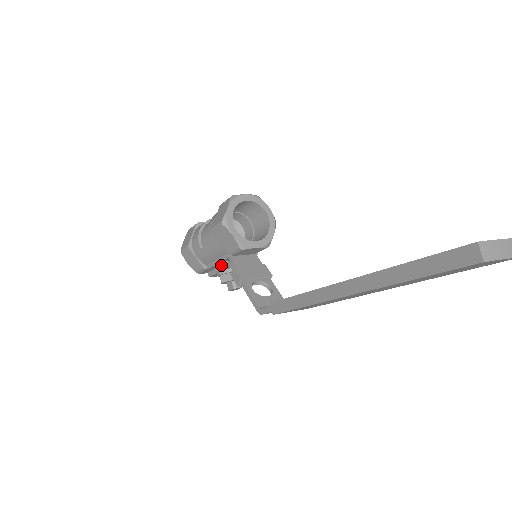
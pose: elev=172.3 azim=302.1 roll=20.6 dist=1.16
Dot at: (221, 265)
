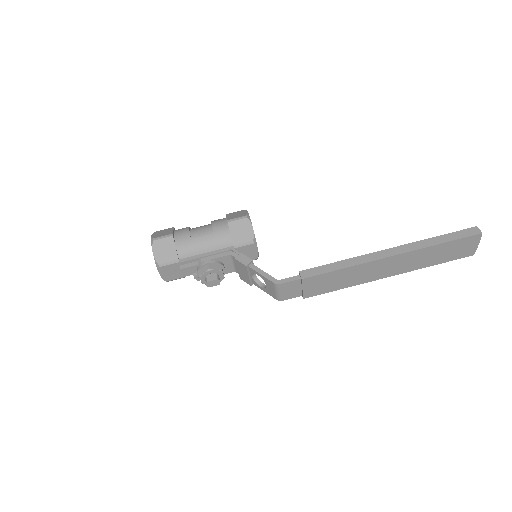
Dot at: (215, 255)
